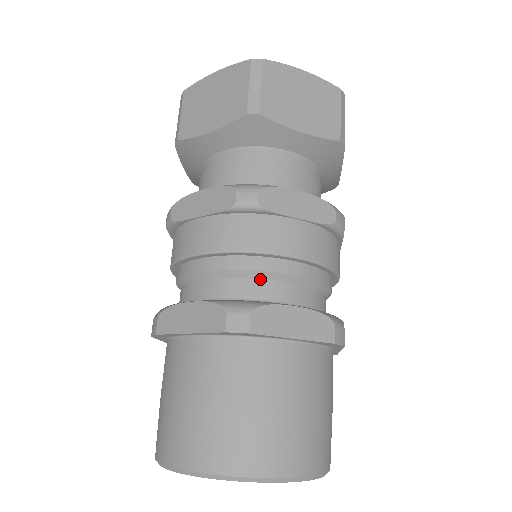
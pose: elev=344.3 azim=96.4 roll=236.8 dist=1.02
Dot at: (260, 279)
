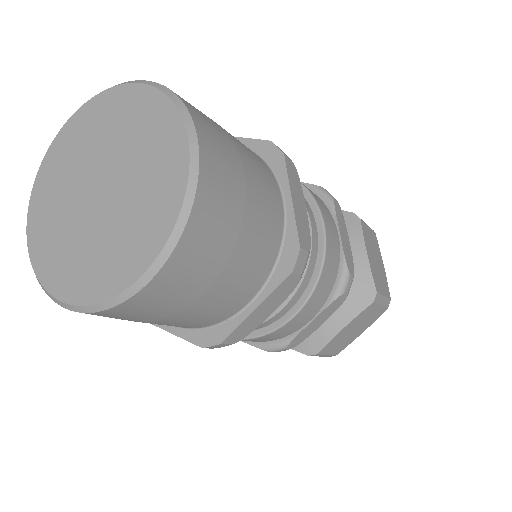
Dot at: occluded
